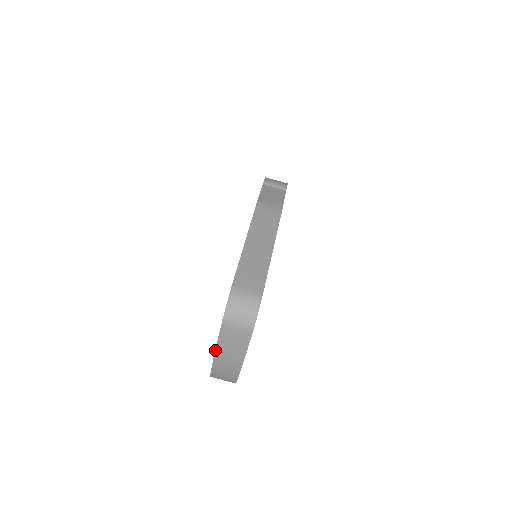
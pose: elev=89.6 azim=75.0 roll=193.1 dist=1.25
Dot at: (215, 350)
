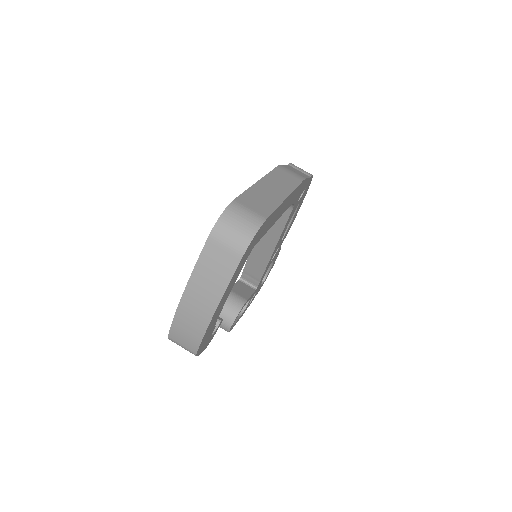
Dot at: (188, 280)
